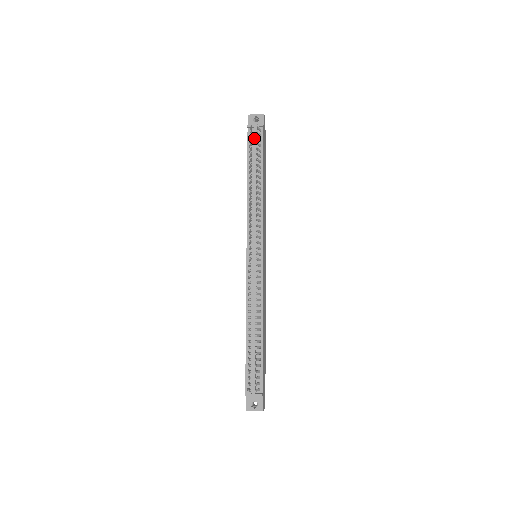
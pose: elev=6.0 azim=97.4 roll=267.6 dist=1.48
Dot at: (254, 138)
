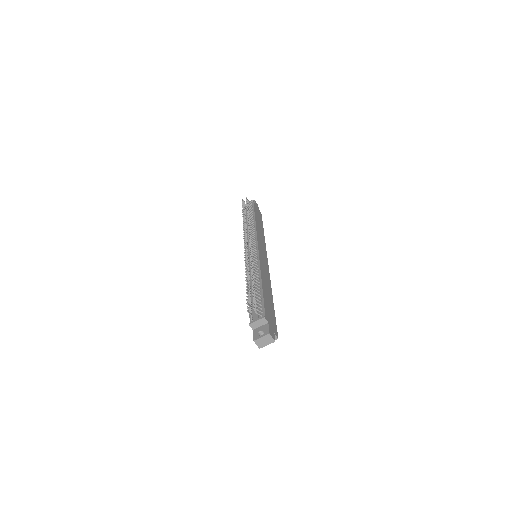
Dot at: occluded
